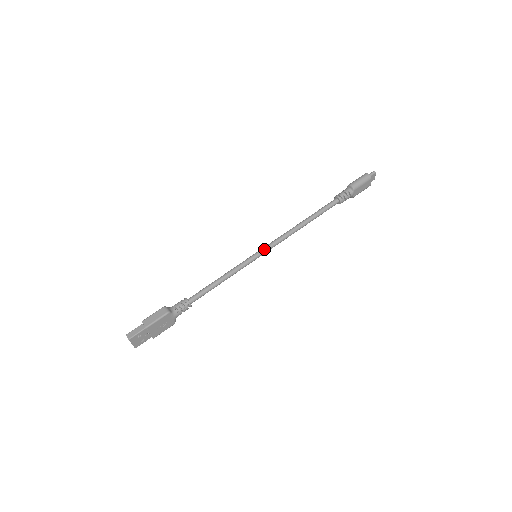
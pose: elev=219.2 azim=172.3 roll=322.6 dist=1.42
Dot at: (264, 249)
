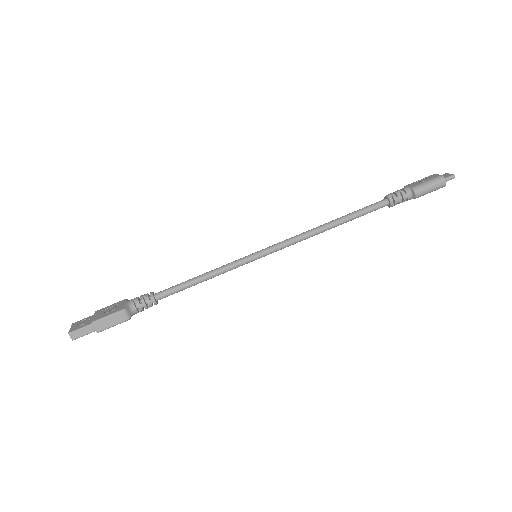
Dot at: (270, 253)
